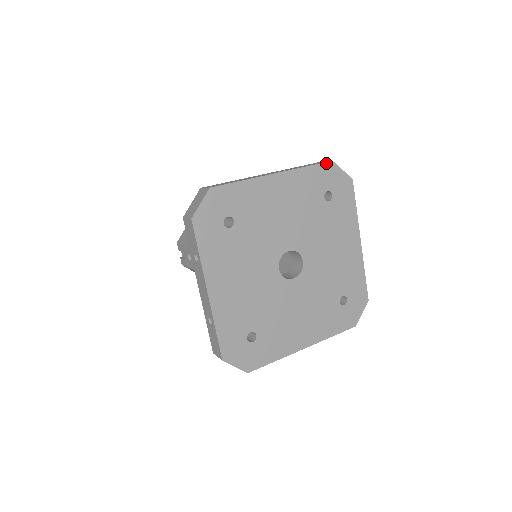
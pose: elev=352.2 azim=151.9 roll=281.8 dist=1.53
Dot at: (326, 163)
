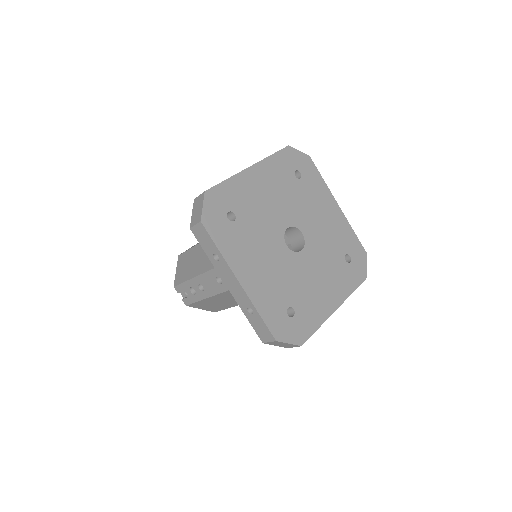
Dot at: (285, 148)
